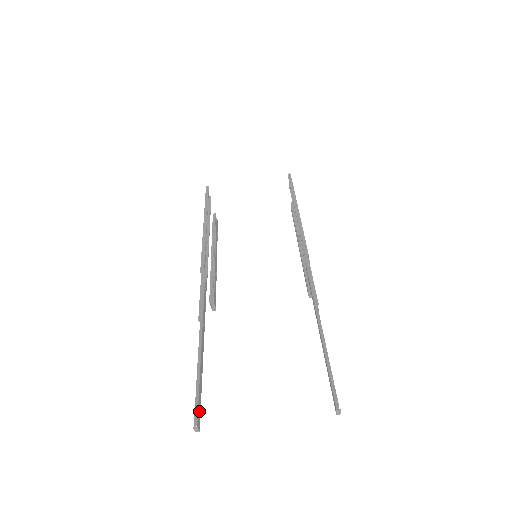
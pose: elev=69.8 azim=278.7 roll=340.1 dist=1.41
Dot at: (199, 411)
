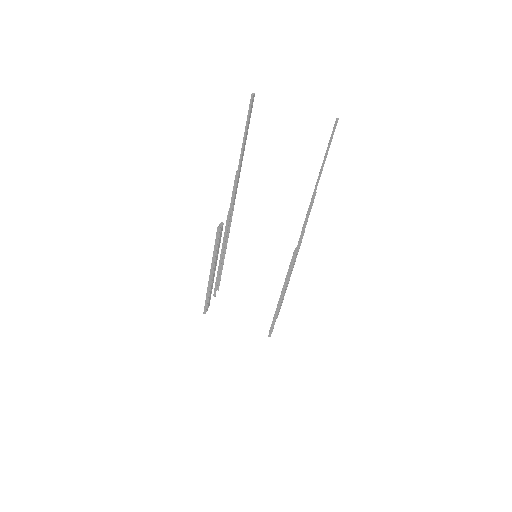
Dot at: (252, 107)
